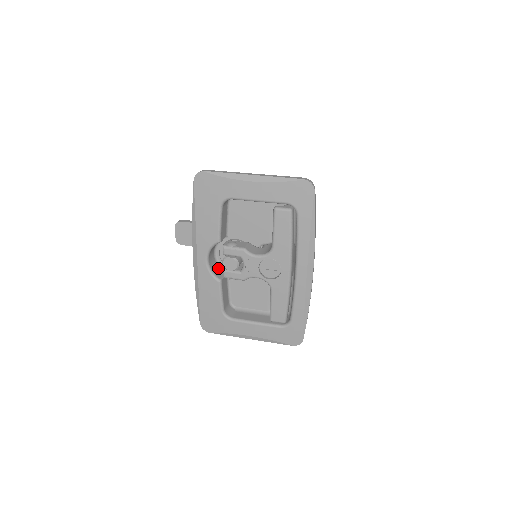
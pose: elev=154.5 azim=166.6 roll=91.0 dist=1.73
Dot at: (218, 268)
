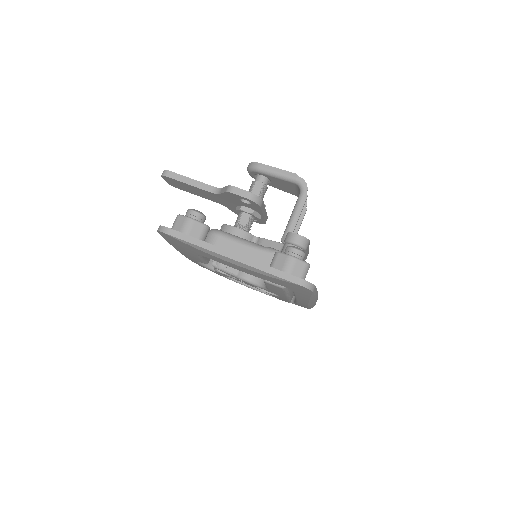
Dot at: occluded
